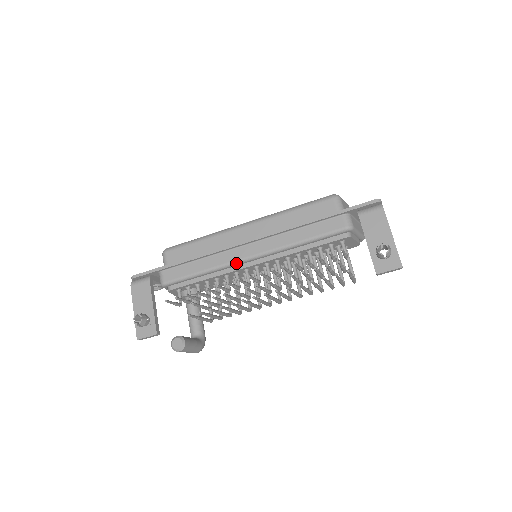
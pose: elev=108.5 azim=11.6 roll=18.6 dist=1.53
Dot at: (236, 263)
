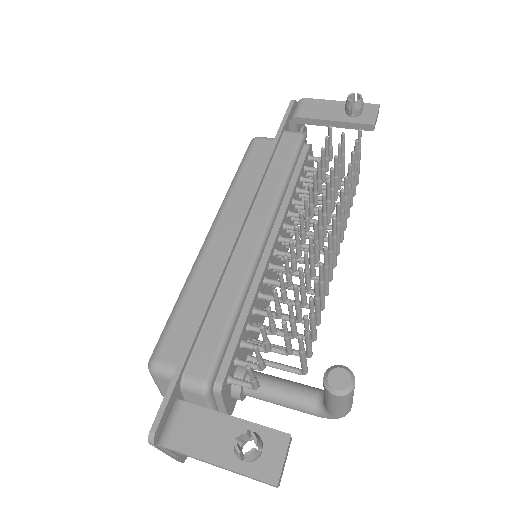
Dot at: (256, 258)
